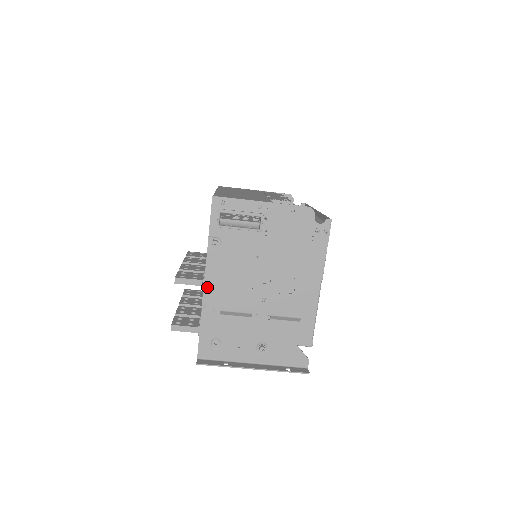
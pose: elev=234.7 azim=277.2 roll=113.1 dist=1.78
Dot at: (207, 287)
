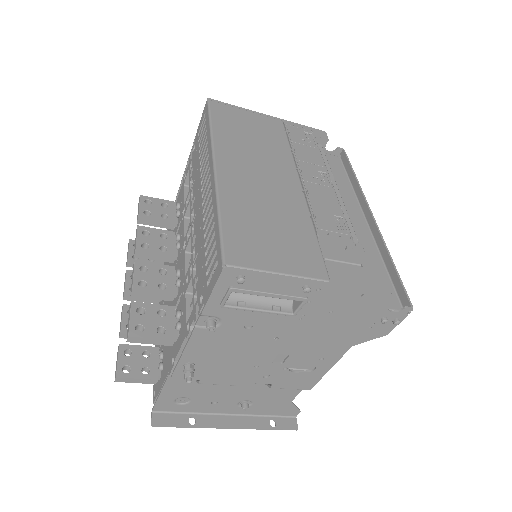
Dot at: (183, 365)
